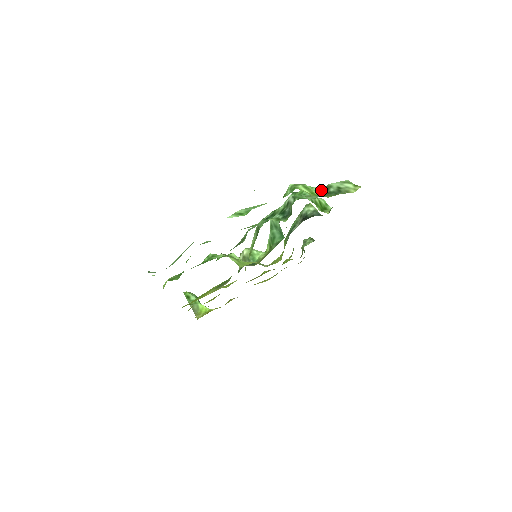
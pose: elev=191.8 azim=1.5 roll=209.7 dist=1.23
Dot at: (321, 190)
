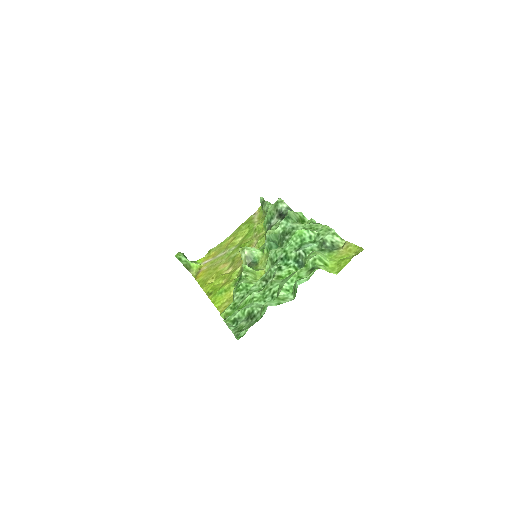
Dot at: (319, 242)
